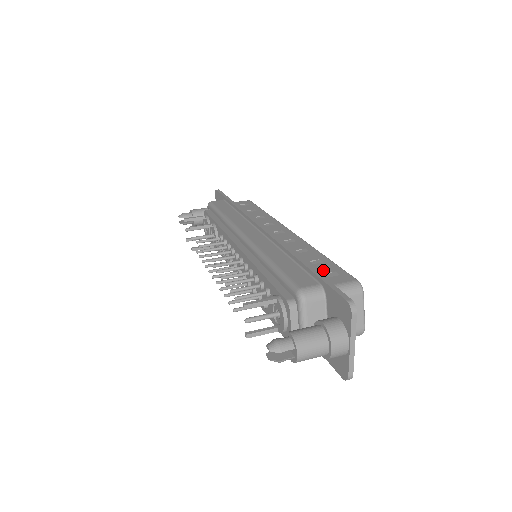
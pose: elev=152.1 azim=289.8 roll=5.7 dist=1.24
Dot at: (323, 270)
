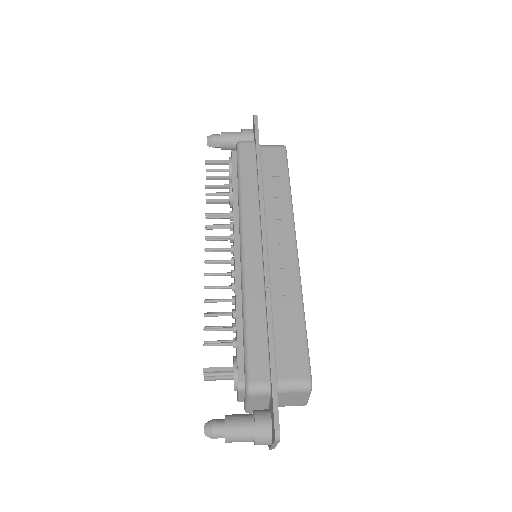
Dot at: (289, 348)
